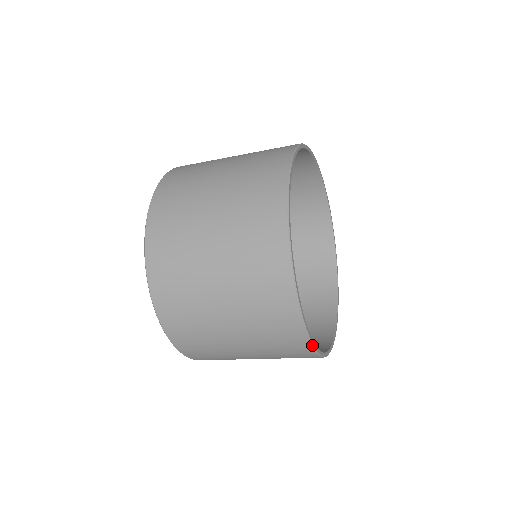
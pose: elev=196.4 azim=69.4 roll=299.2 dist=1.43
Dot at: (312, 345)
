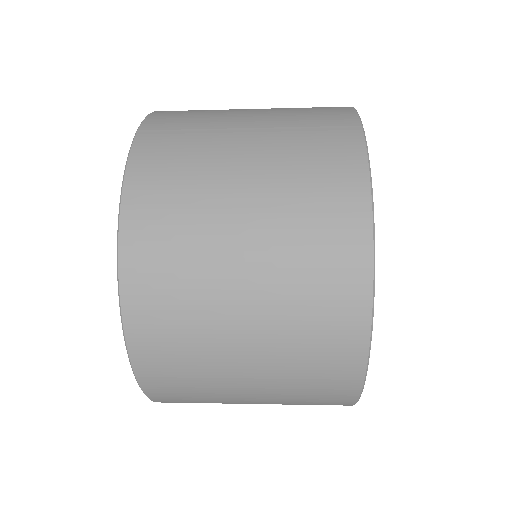
Dot at: occluded
